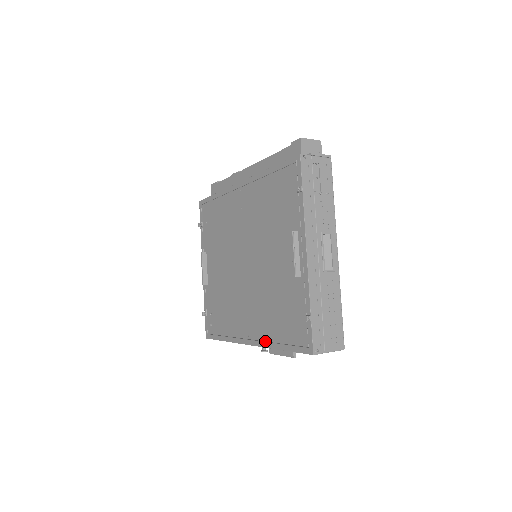
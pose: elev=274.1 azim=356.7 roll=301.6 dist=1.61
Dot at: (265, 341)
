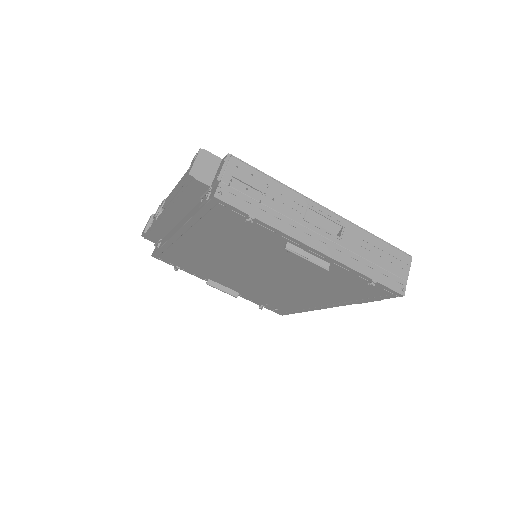
Dot at: (343, 301)
